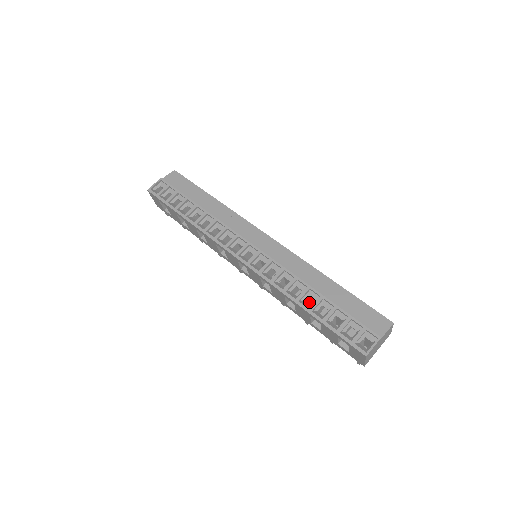
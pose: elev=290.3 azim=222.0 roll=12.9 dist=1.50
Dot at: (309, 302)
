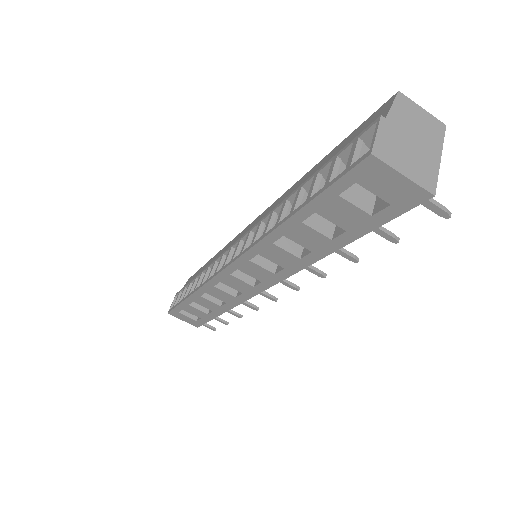
Dot at: occluded
